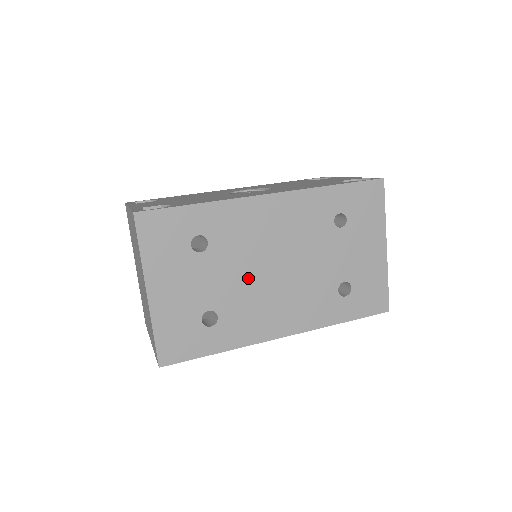
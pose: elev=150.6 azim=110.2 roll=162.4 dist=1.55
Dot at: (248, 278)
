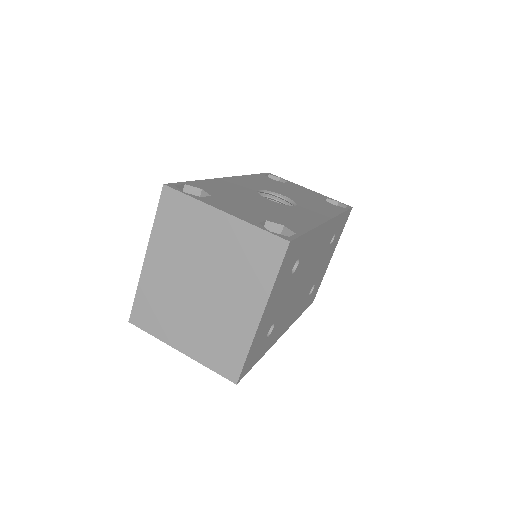
Dot at: (295, 291)
